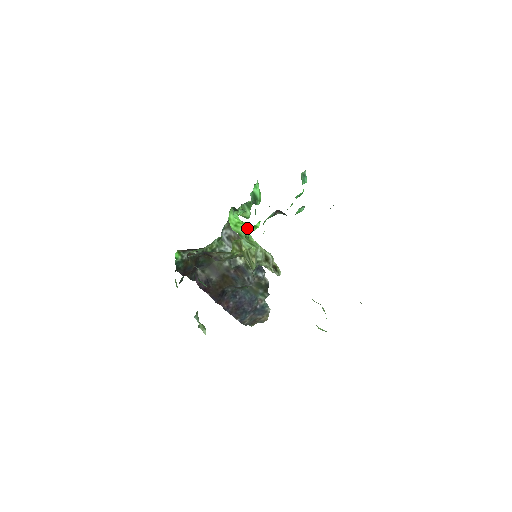
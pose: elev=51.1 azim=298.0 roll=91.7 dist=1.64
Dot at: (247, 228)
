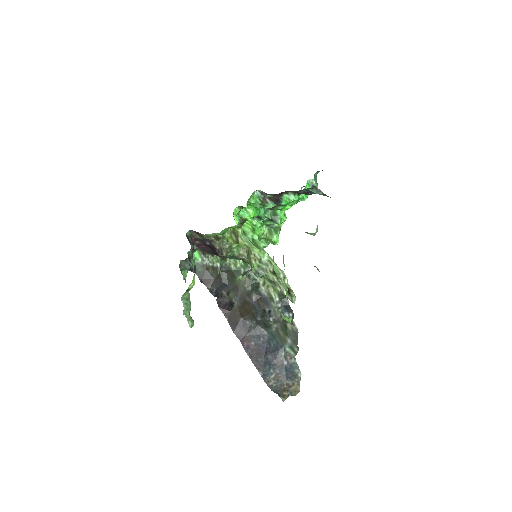
Dot at: (256, 232)
